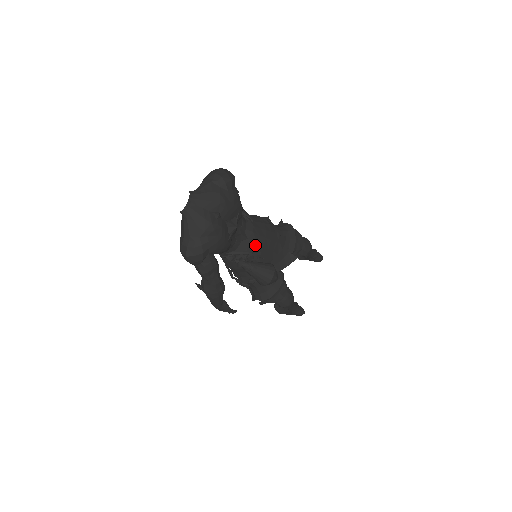
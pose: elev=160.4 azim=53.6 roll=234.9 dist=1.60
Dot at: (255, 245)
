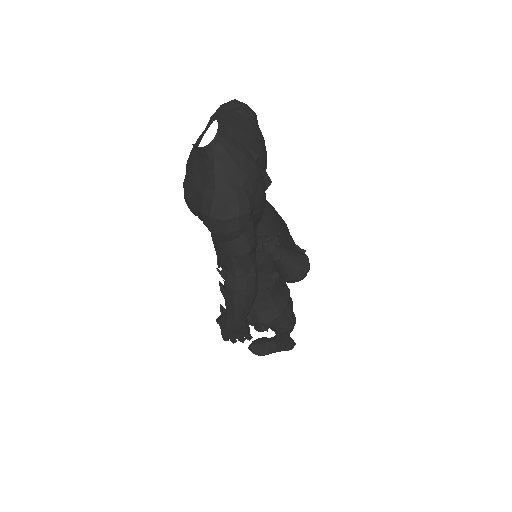
Dot at: (274, 225)
